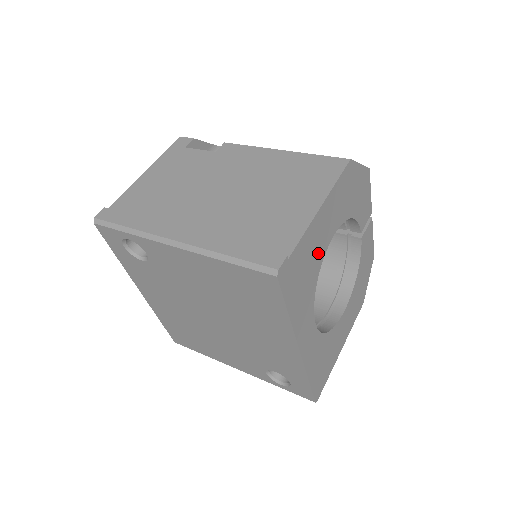
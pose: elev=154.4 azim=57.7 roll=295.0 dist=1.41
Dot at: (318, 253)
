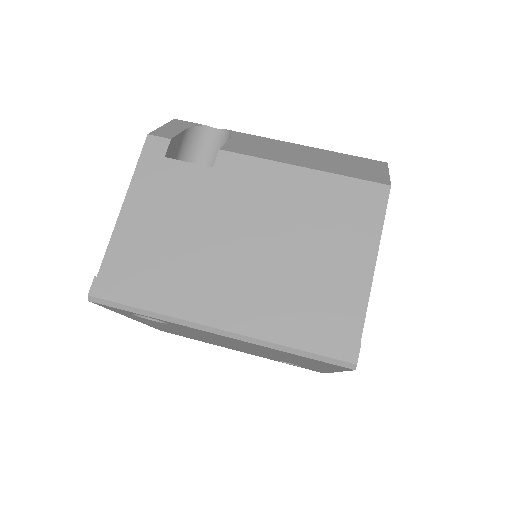
Dot at: occluded
